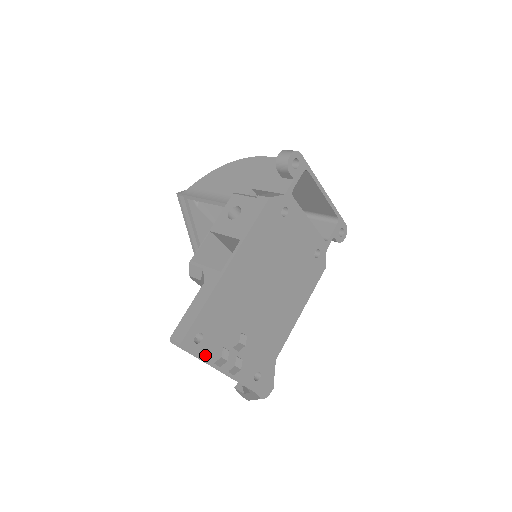
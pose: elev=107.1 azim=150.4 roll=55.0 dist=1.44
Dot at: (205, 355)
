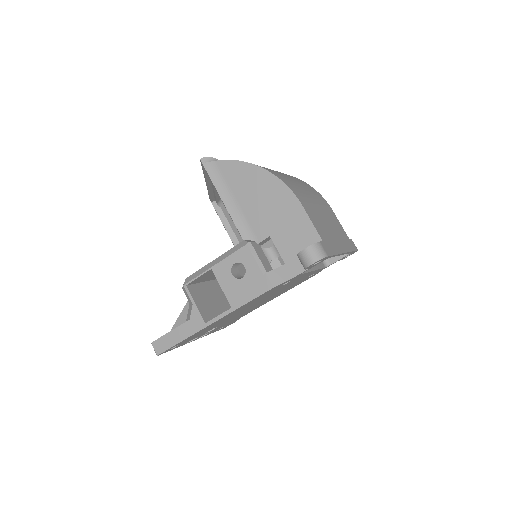
Dot at: occluded
